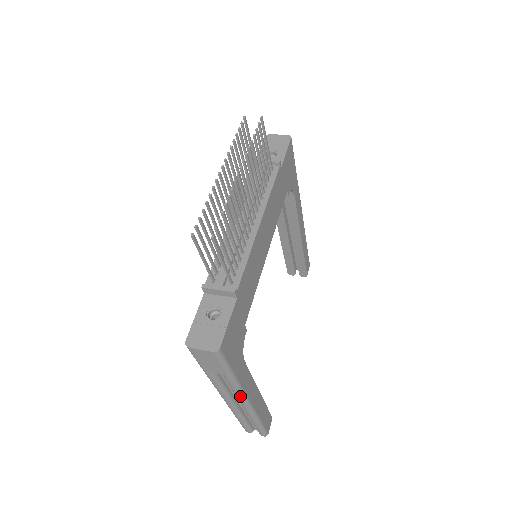
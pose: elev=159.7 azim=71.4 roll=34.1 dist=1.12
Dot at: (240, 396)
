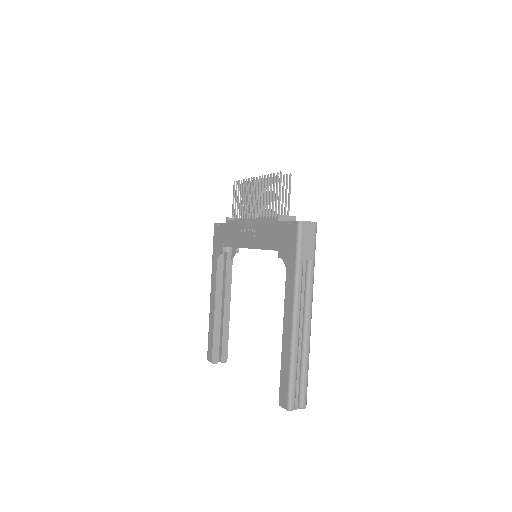
Dot at: (311, 299)
